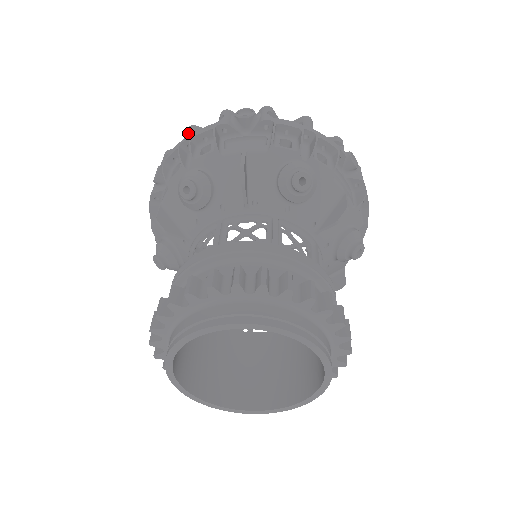
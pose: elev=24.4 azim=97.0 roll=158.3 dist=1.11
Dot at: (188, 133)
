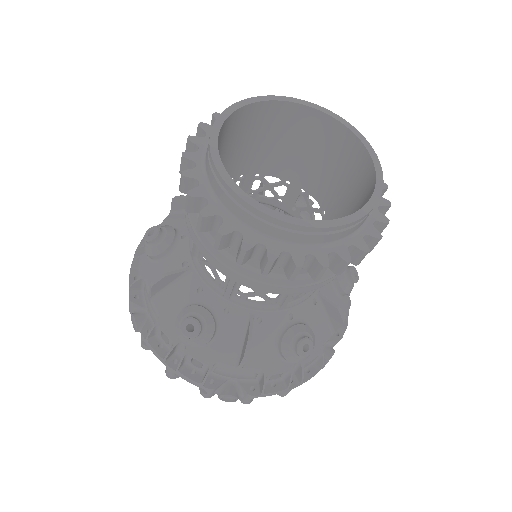
Dot at: occluded
